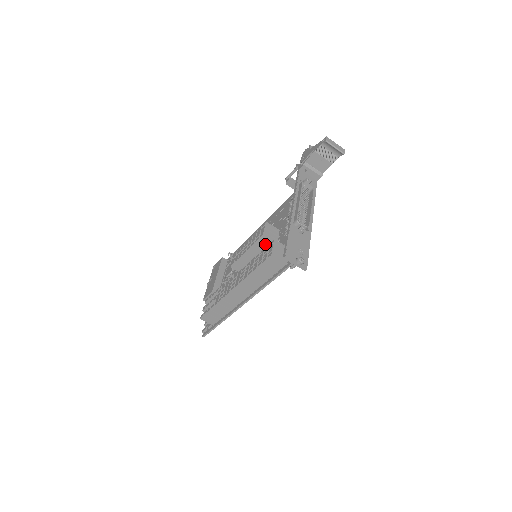
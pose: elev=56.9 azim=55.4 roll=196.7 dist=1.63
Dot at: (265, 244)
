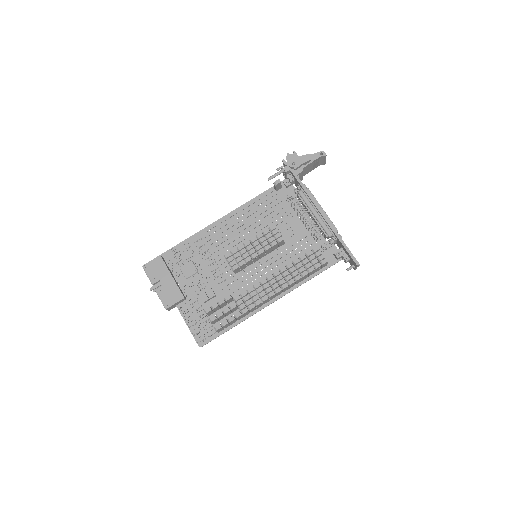
Dot at: (277, 246)
